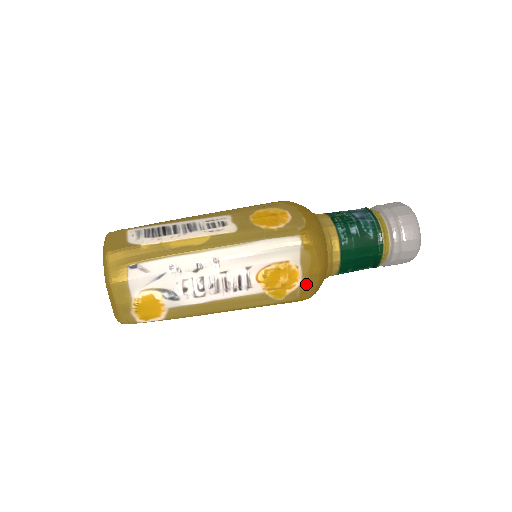
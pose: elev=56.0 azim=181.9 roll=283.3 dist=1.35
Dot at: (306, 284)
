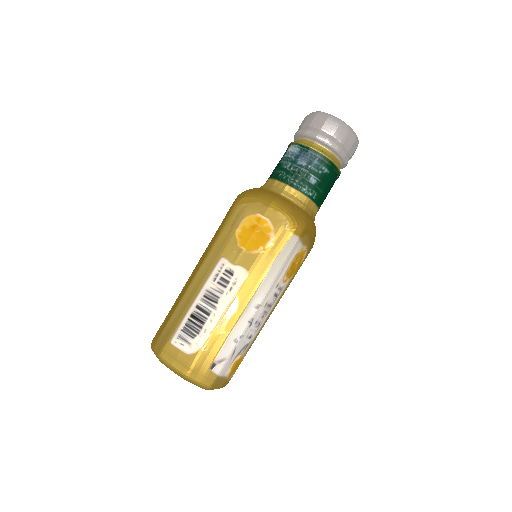
Dot at: (310, 246)
